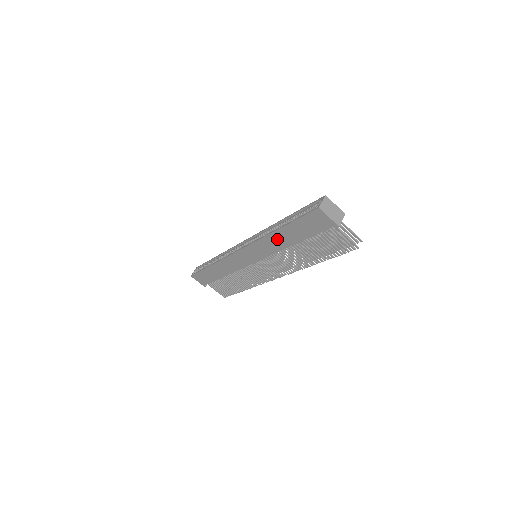
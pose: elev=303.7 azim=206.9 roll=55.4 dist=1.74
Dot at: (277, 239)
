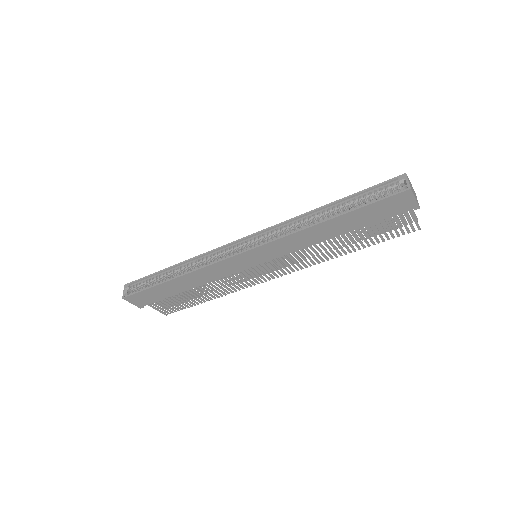
Dot at: (318, 232)
